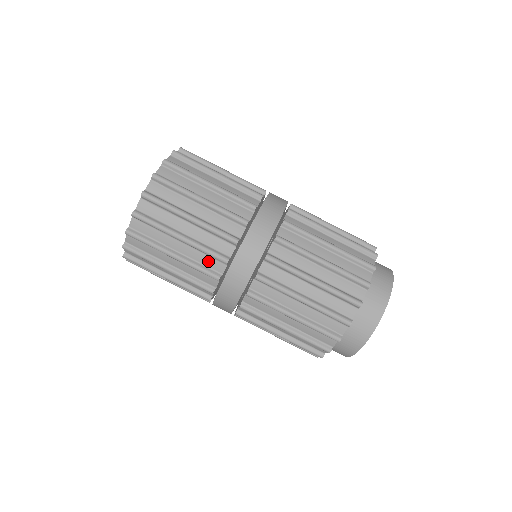
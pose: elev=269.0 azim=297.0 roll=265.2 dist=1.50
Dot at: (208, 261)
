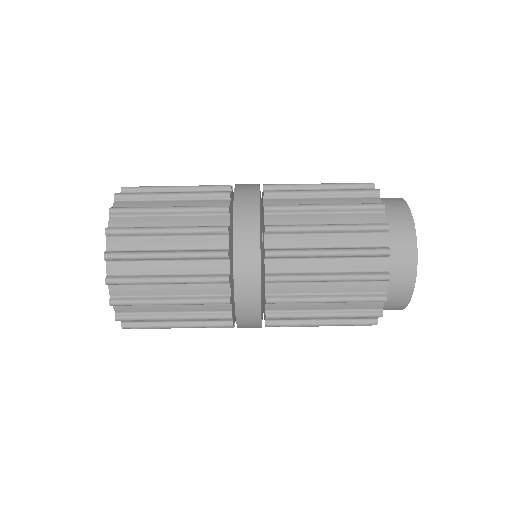
Dot at: (210, 307)
